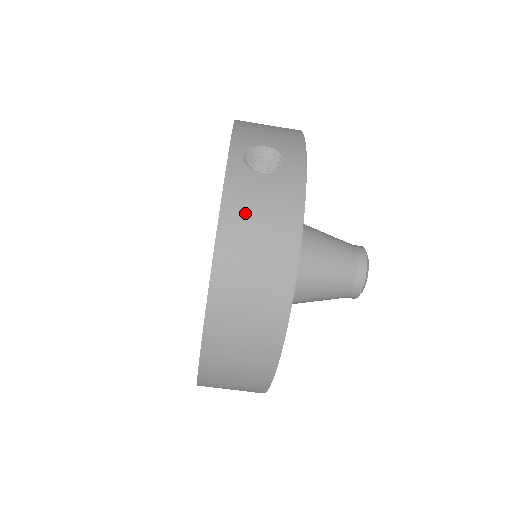
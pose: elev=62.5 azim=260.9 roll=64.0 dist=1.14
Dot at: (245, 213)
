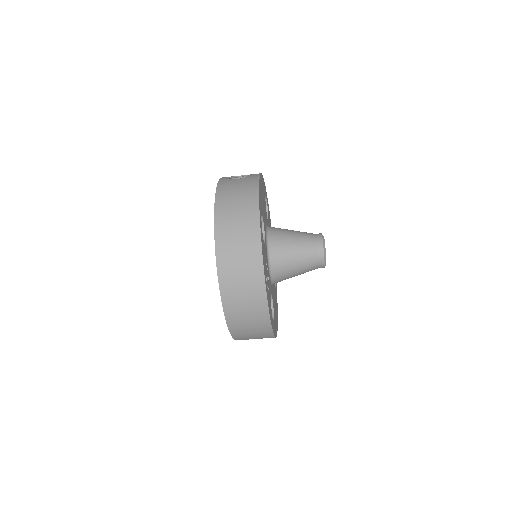
Dot at: (228, 191)
